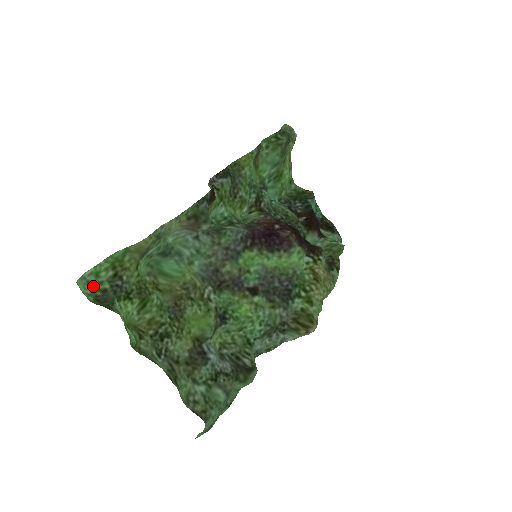
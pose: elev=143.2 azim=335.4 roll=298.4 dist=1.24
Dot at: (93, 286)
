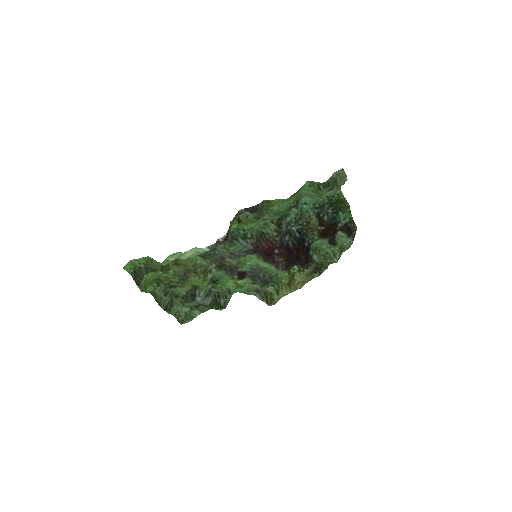
Dot at: (135, 264)
